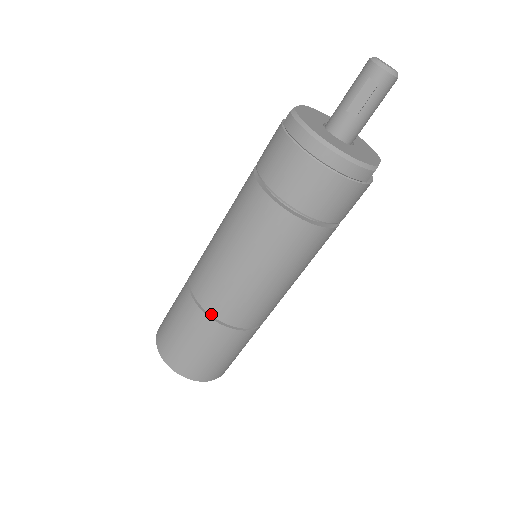
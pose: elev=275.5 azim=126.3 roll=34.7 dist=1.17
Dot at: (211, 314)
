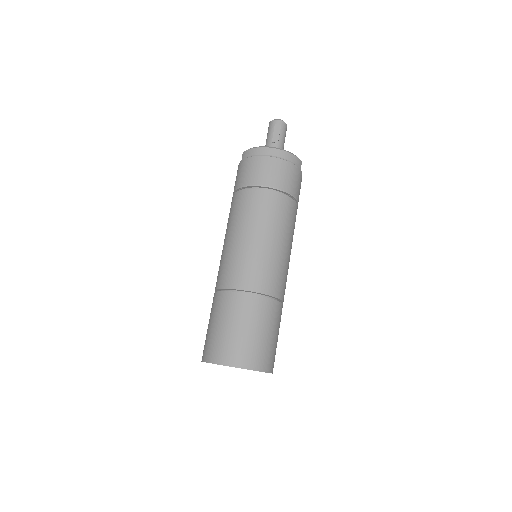
Dot at: (248, 290)
